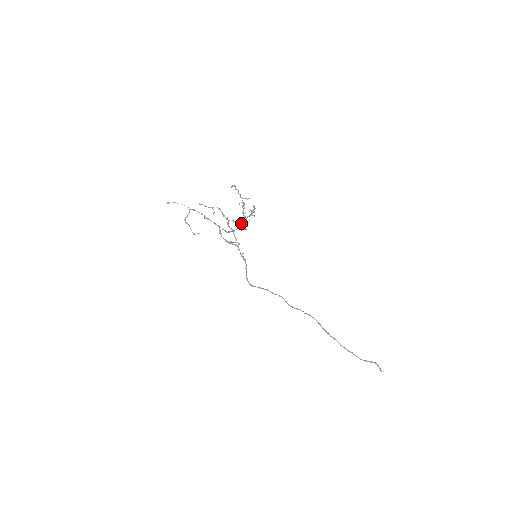
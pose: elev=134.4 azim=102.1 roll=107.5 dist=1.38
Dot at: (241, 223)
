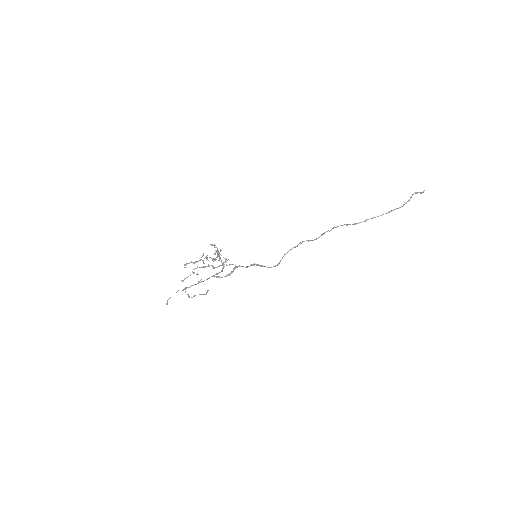
Dot at: (220, 258)
